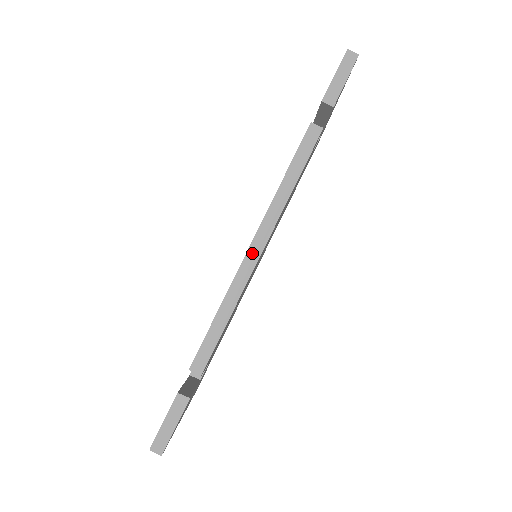
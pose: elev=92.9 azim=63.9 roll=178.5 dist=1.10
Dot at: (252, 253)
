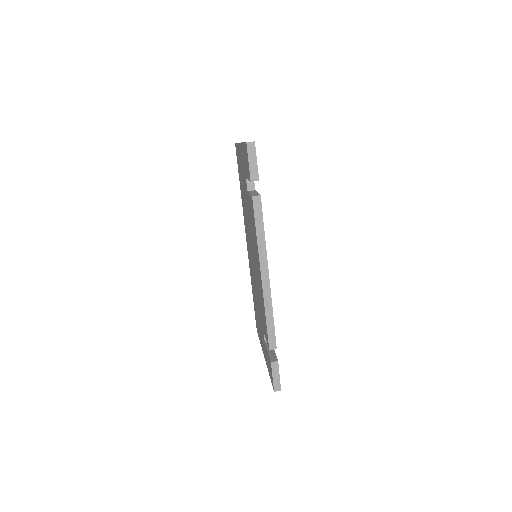
Dot at: (265, 281)
